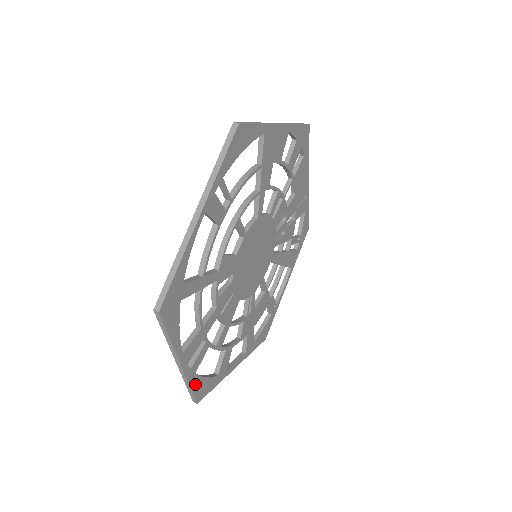
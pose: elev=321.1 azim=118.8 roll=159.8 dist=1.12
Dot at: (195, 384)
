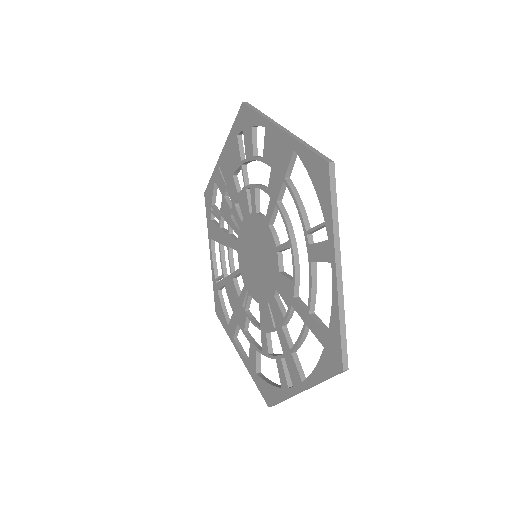
Dot at: occluded
